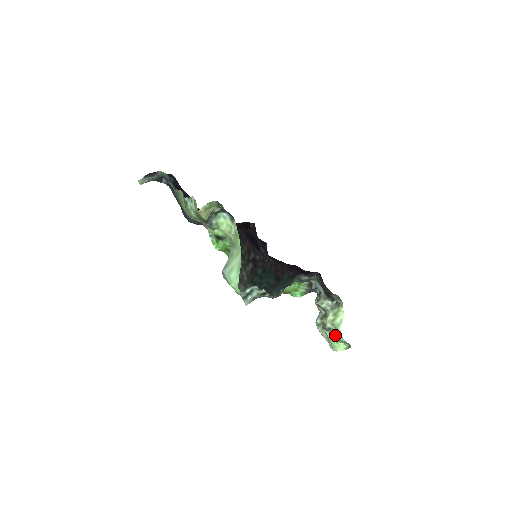
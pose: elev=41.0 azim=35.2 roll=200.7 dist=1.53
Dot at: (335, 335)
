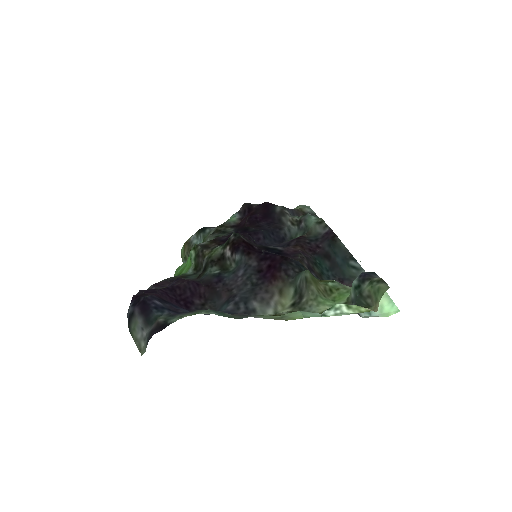
Dot at: occluded
